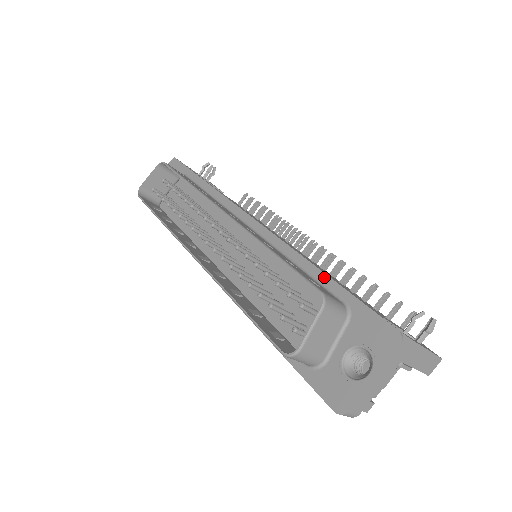
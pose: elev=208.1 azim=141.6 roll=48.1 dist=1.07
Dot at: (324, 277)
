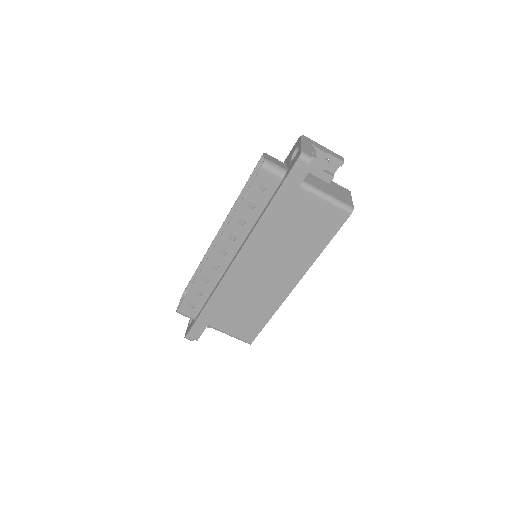
Dot at: occluded
